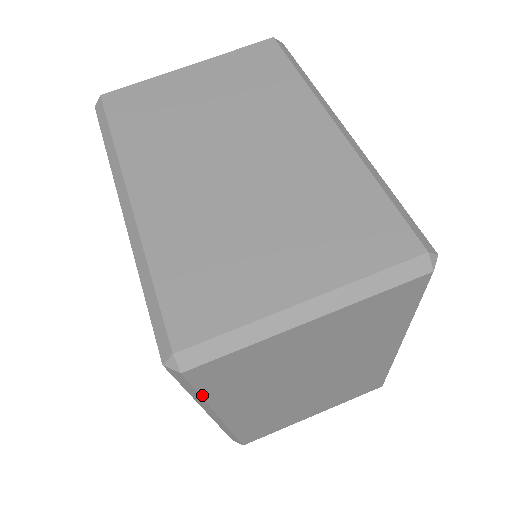
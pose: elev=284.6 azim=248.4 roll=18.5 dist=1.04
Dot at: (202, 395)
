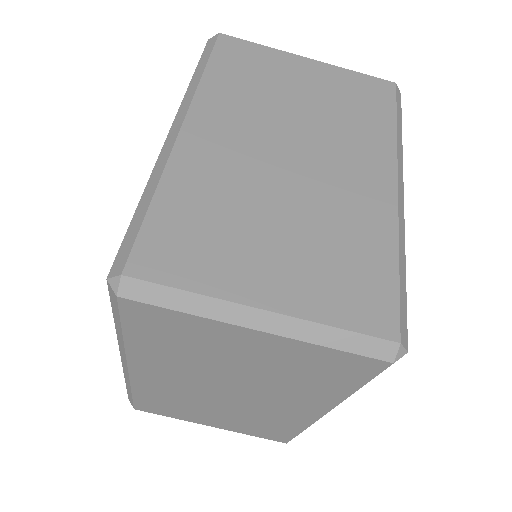
Dot at: (124, 332)
